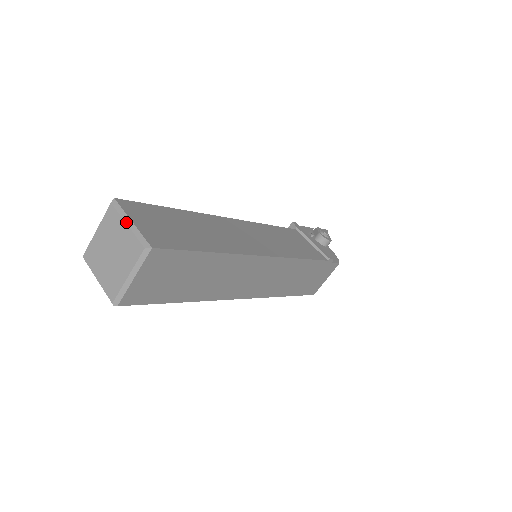
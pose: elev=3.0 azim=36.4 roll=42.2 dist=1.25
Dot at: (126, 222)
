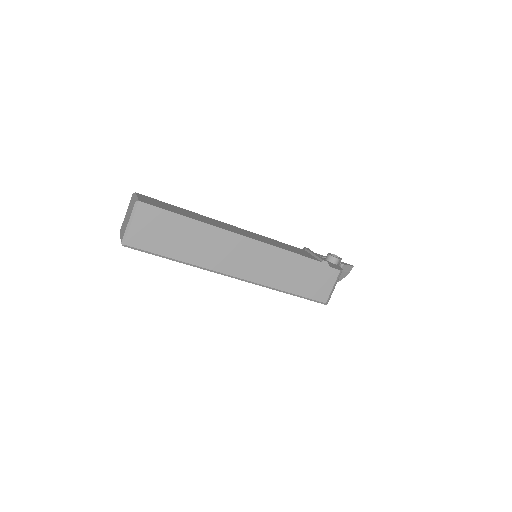
Dot at: (134, 197)
